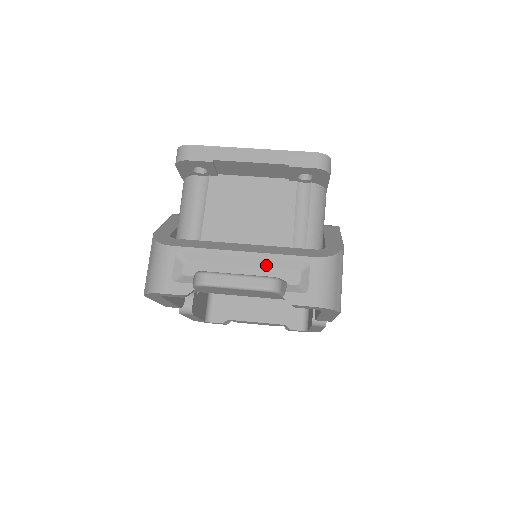
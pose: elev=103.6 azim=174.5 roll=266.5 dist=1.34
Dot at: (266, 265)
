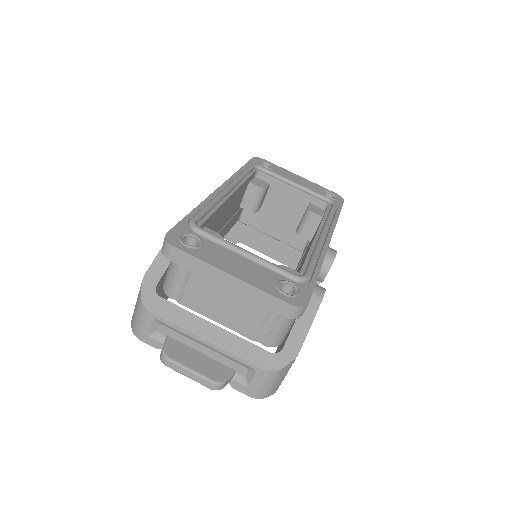
Dot at: (223, 355)
